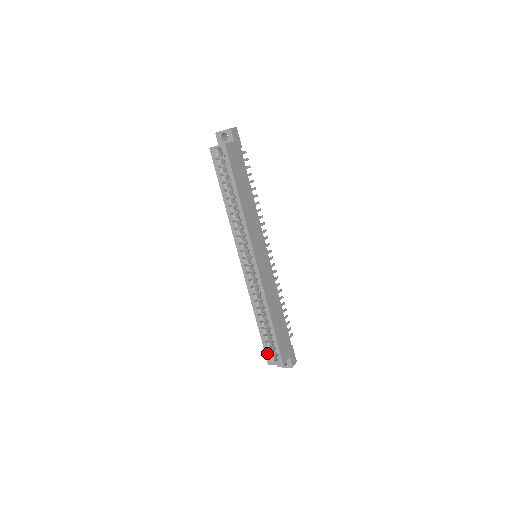
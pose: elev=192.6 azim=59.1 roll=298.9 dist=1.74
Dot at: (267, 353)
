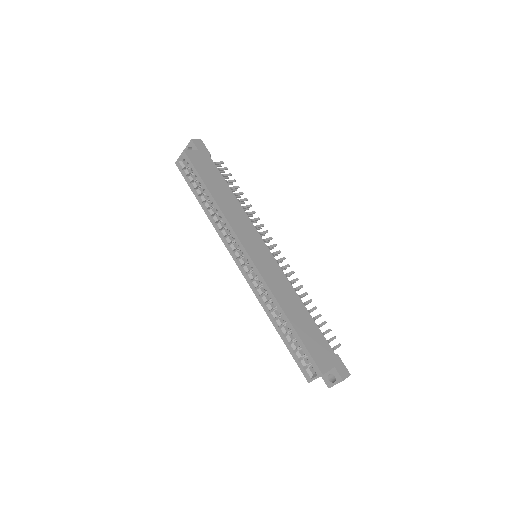
Dot at: (301, 367)
